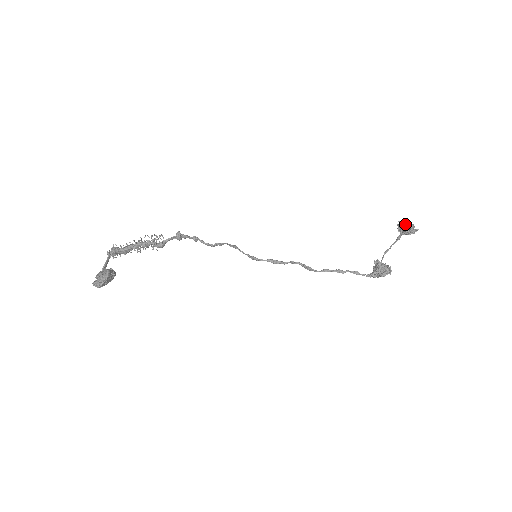
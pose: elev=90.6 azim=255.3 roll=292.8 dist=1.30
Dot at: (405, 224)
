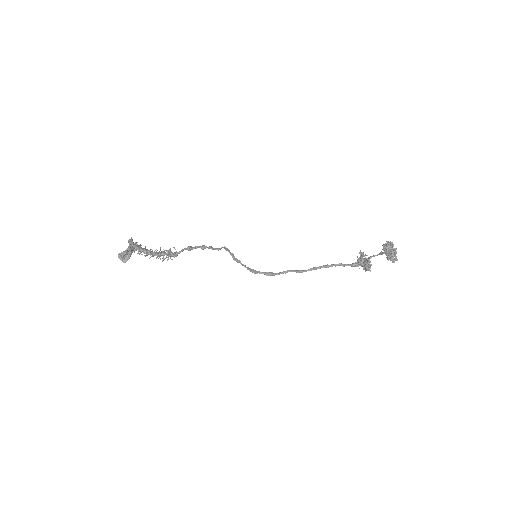
Dot at: (389, 248)
